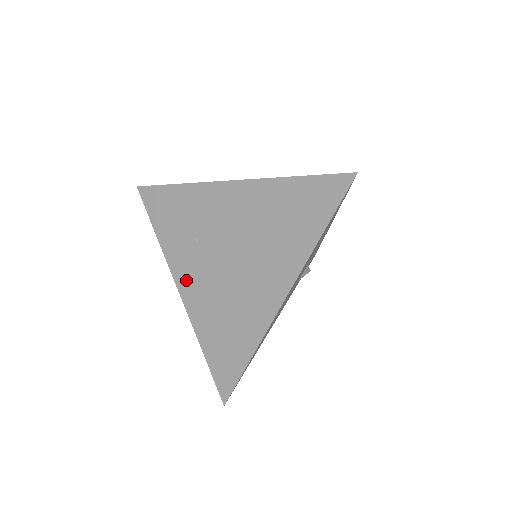
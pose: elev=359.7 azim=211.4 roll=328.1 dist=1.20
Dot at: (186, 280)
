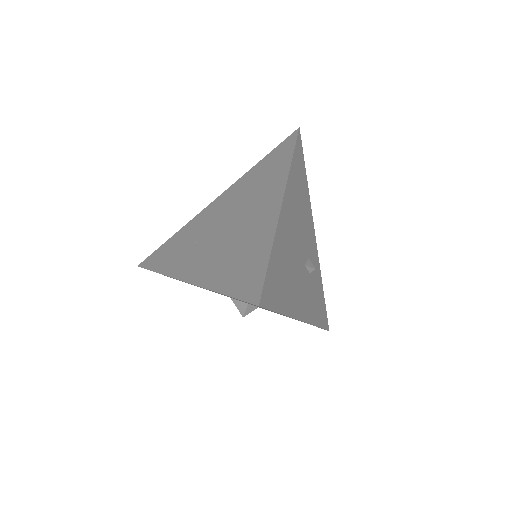
Dot at: (191, 269)
